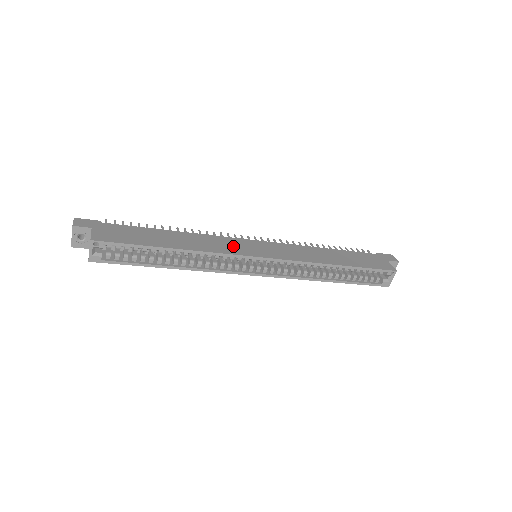
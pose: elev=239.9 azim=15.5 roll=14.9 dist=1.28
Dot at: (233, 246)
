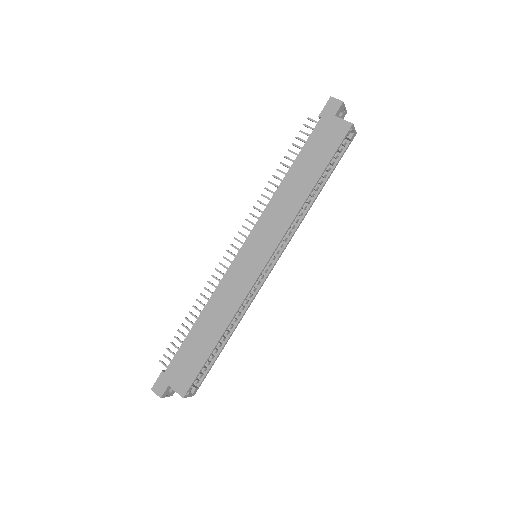
Dot at: (240, 279)
